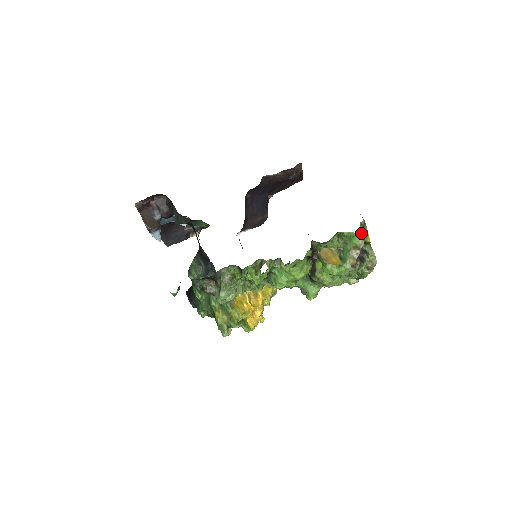
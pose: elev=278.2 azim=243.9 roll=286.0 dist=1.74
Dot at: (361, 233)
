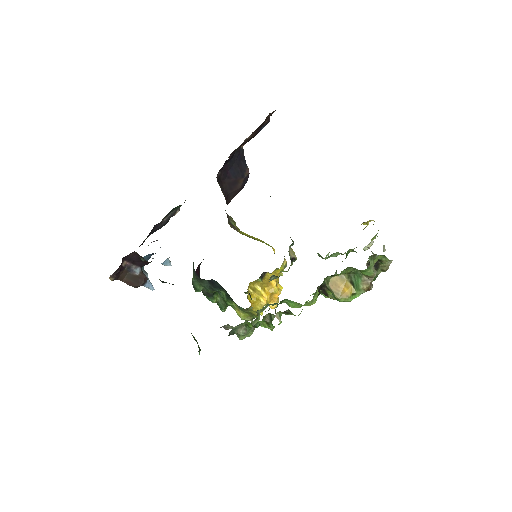
Dot at: (372, 267)
